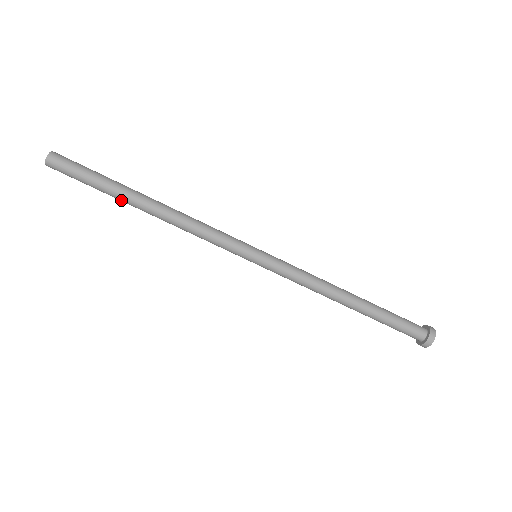
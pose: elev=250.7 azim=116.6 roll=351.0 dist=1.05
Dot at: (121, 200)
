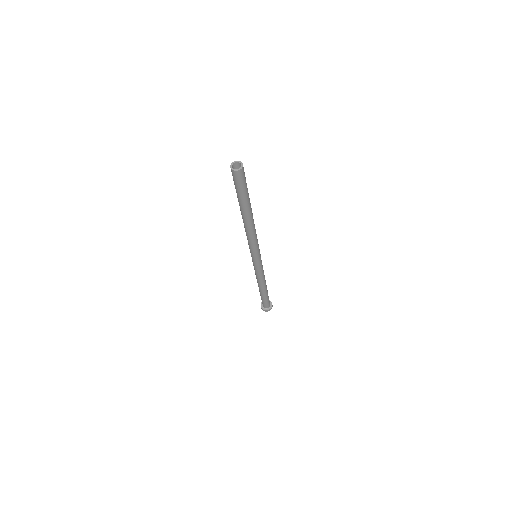
Dot at: (245, 208)
